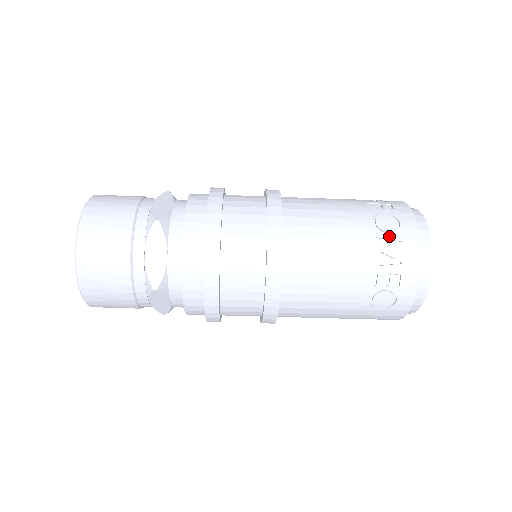
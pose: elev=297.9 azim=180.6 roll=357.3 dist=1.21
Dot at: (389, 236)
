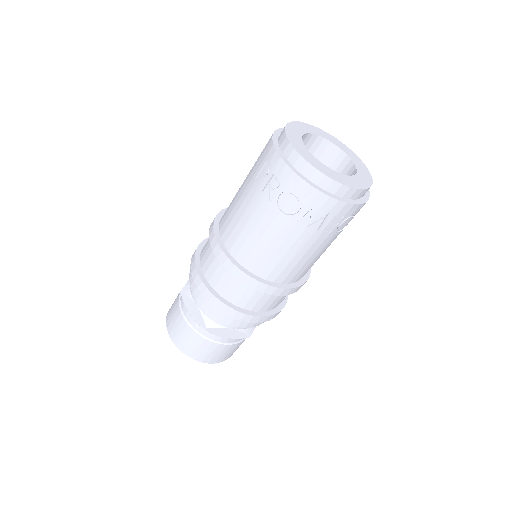
Dot at: (301, 211)
